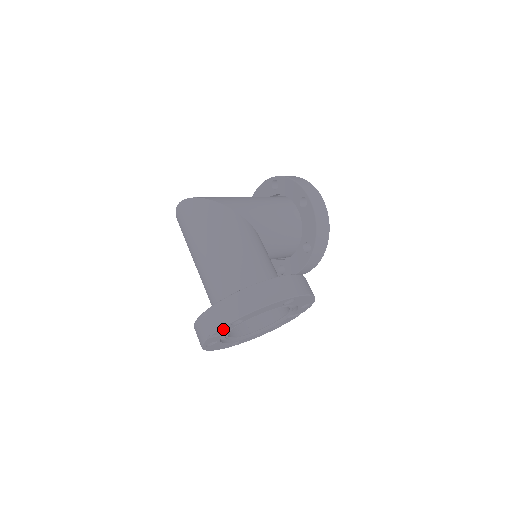
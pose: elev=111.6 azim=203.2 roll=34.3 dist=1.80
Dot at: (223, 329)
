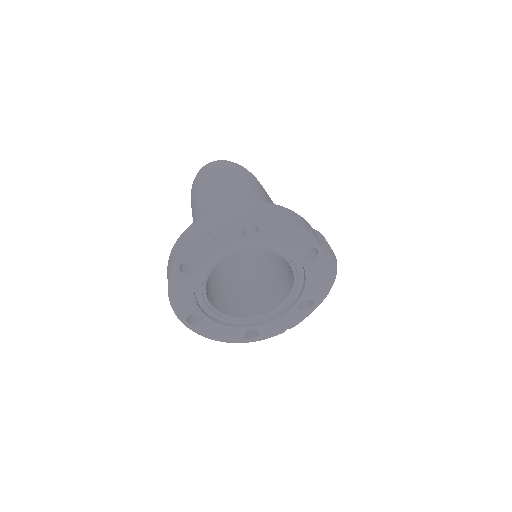
Dot at: (229, 230)
